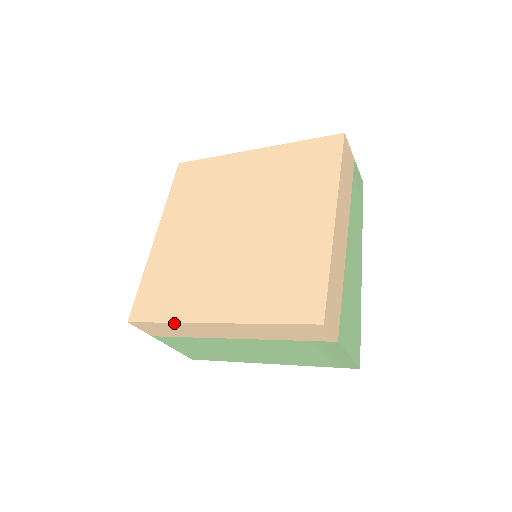
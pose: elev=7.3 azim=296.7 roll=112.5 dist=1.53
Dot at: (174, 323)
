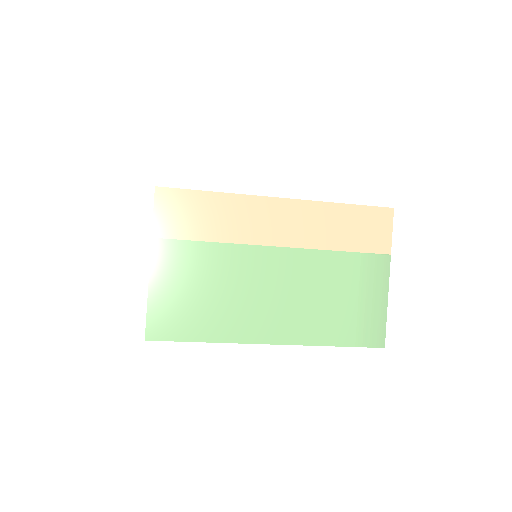
Dot at: (225, 195)
